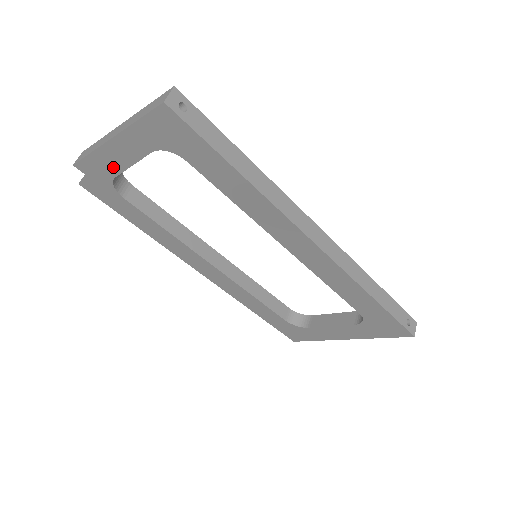
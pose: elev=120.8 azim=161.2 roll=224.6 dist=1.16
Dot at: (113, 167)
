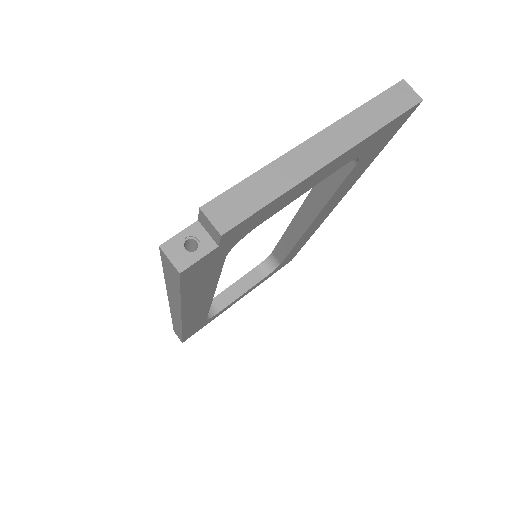
Dot at: (278, 208)
